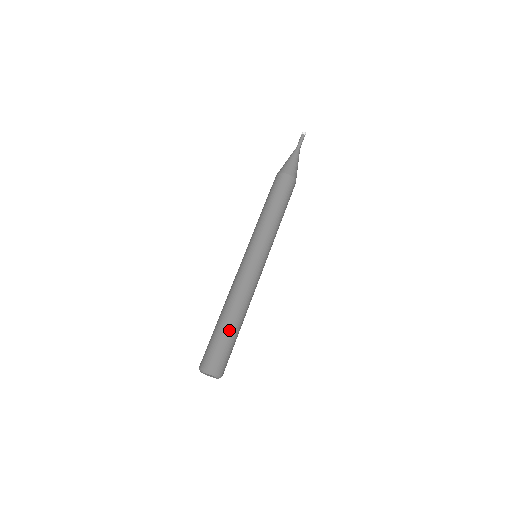
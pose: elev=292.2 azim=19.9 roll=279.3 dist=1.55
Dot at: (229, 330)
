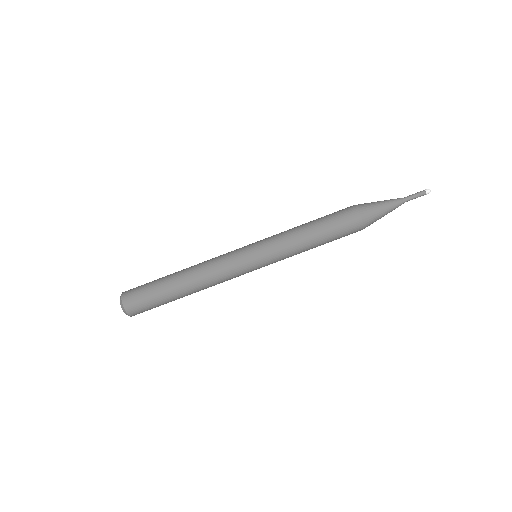
Dot at: occluded
